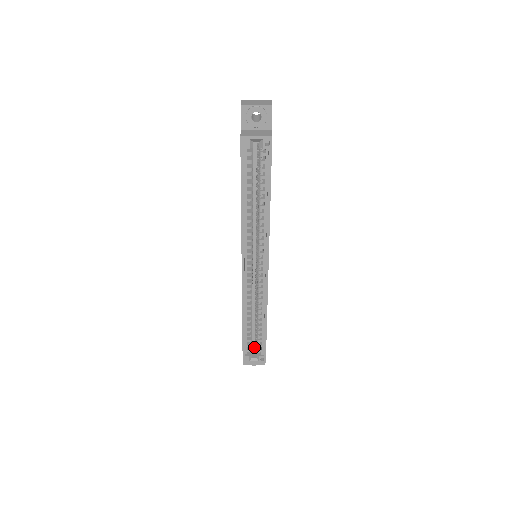
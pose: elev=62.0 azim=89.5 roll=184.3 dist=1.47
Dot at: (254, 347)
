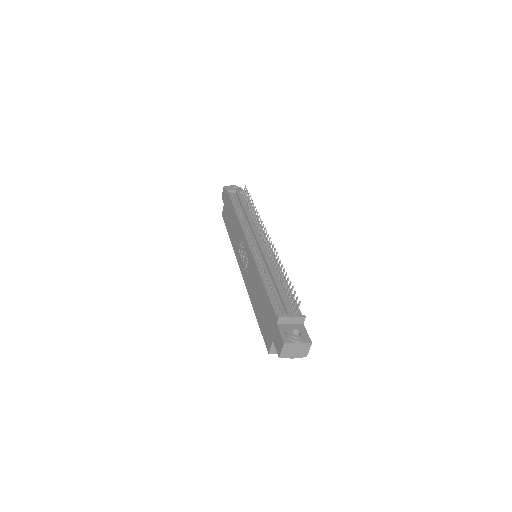
Dot at: occluded
